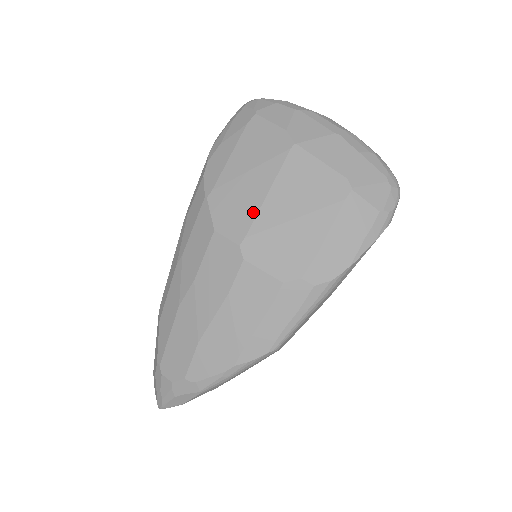
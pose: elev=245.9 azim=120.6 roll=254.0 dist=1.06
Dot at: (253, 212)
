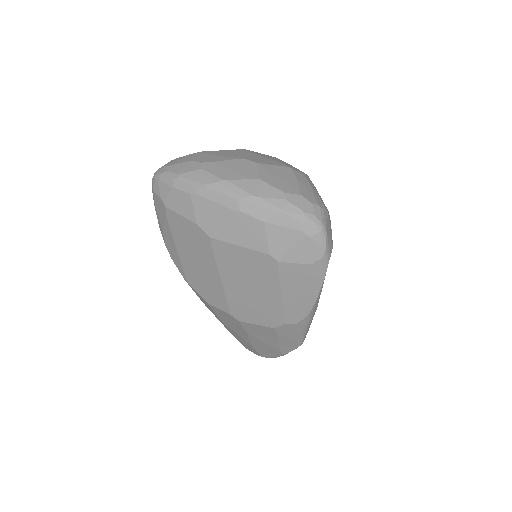
Dot at: (221, 292)
